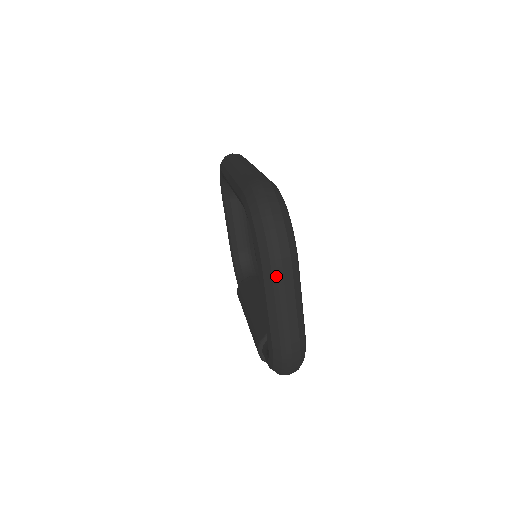
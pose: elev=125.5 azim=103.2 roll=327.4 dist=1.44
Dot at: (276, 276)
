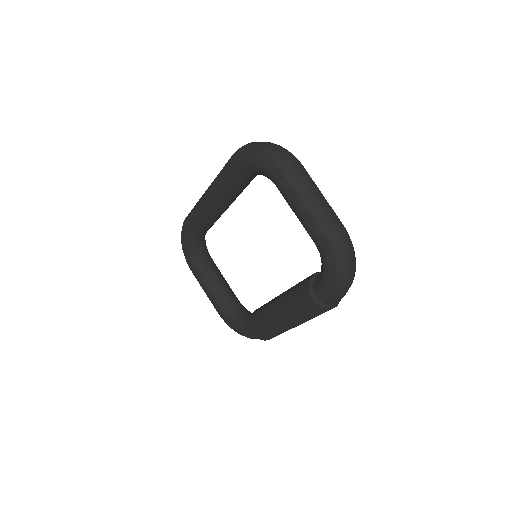
Dot at: (297, 173)
